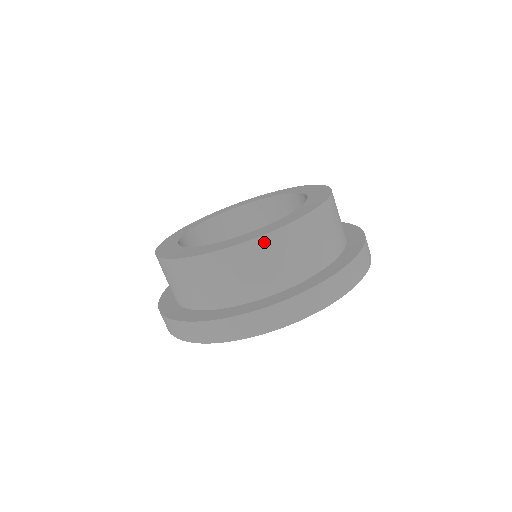
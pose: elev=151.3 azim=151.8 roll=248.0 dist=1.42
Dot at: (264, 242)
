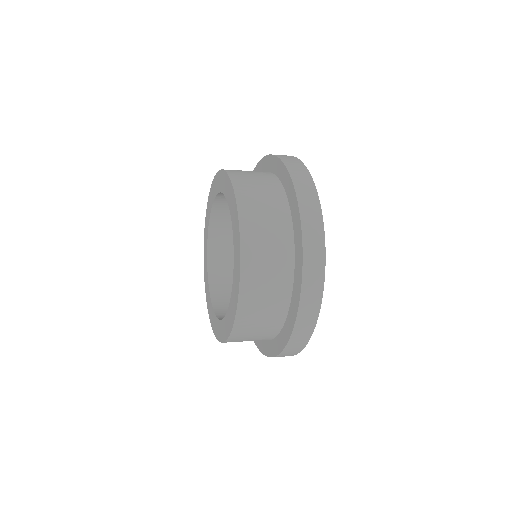
Dot at: (244, 299)
